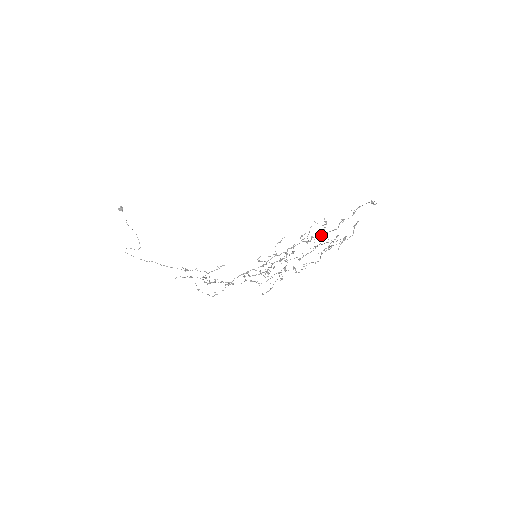
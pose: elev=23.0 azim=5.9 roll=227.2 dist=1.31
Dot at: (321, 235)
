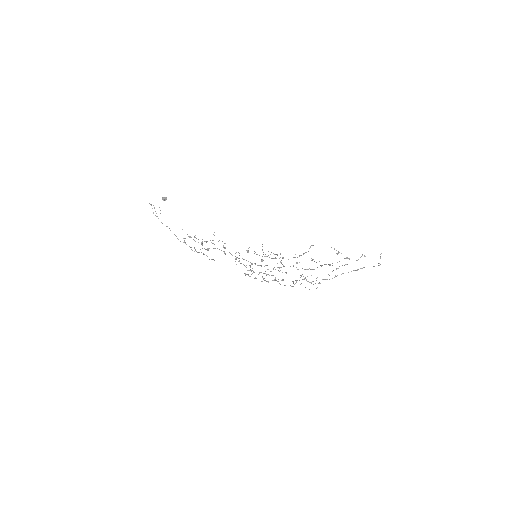
Dot at: occluded
